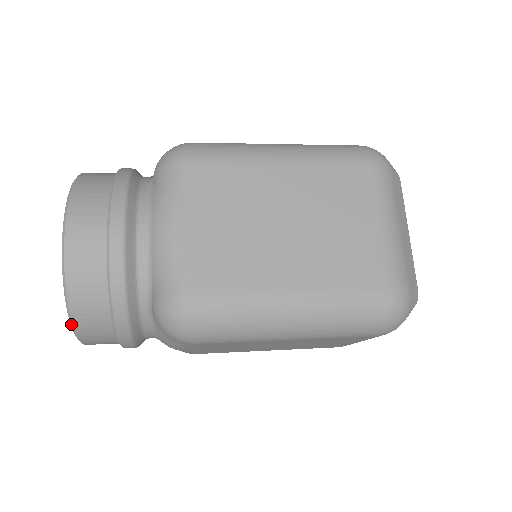
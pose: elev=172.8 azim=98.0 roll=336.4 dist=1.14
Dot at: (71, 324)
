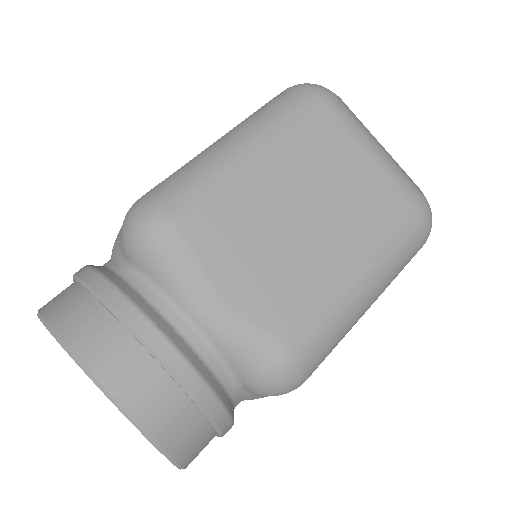
Dot at: occluded
